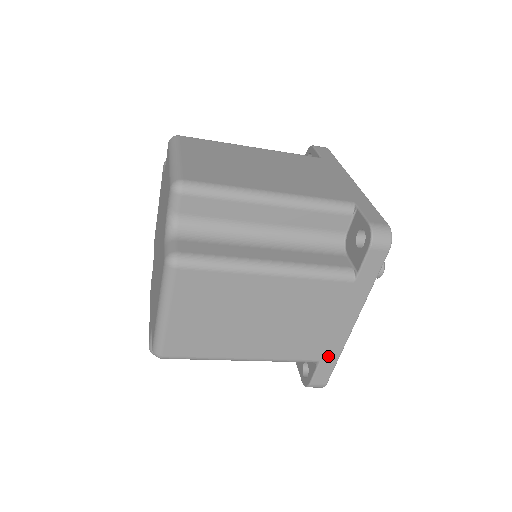
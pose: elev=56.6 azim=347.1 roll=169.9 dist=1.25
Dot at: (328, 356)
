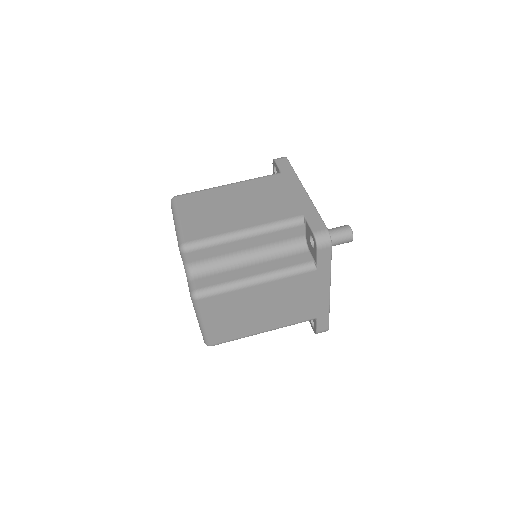
Dot at: (321, 314)
